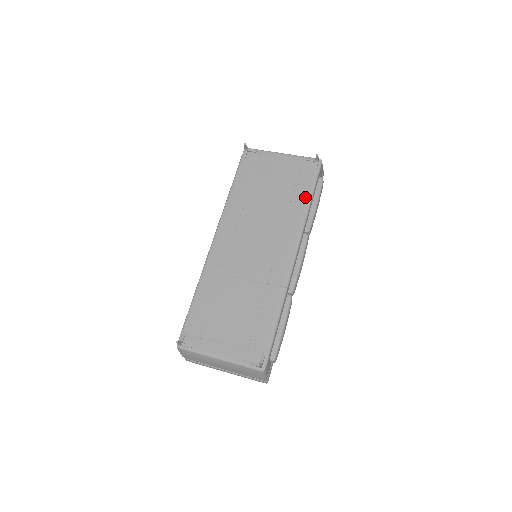
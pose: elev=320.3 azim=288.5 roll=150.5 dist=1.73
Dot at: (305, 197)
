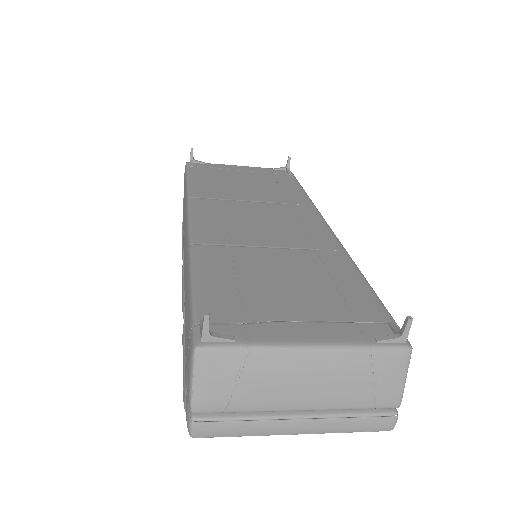
Dot at: (297, 188)
